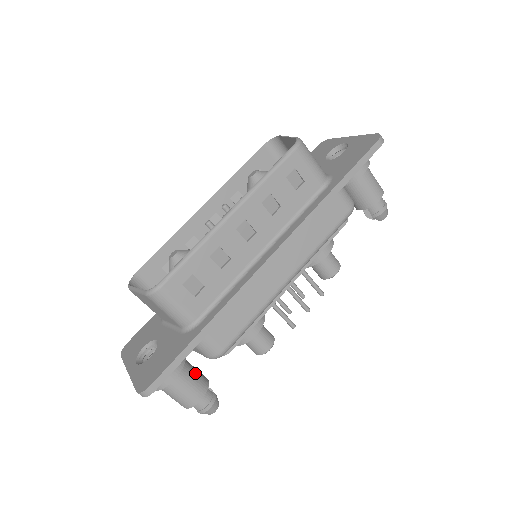
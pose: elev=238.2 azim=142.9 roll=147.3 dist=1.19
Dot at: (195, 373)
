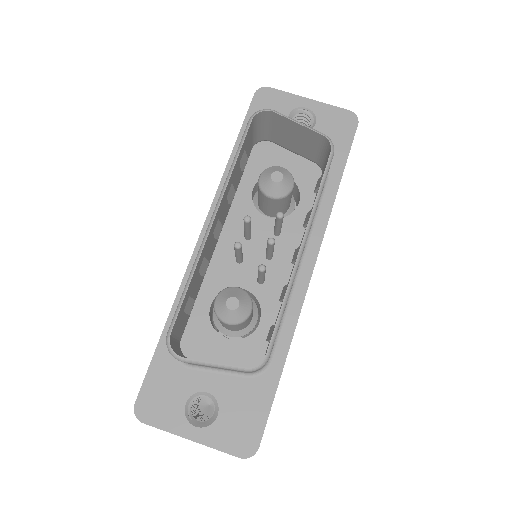
Dot at: occluded
